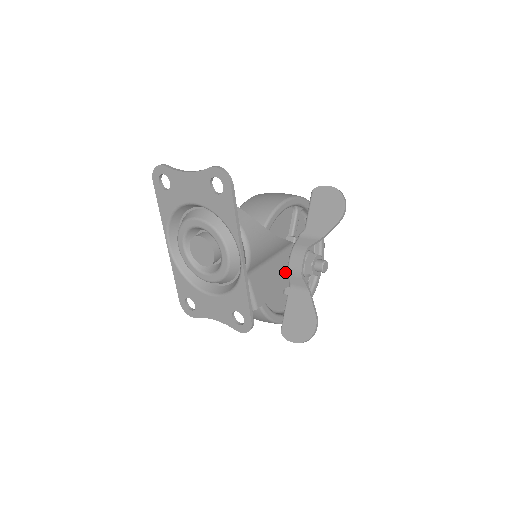
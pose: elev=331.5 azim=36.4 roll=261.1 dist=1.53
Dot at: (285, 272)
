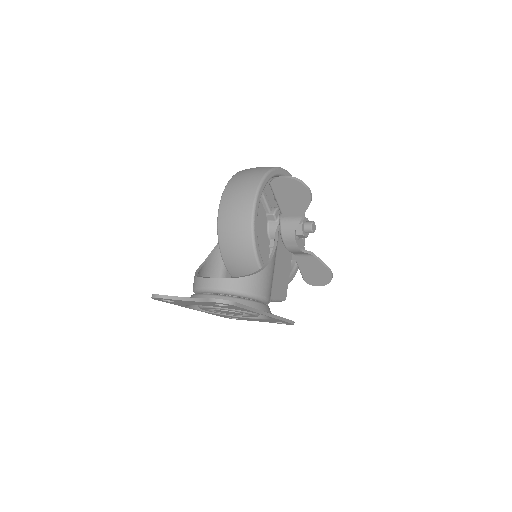
Dot at: (286, 252)
